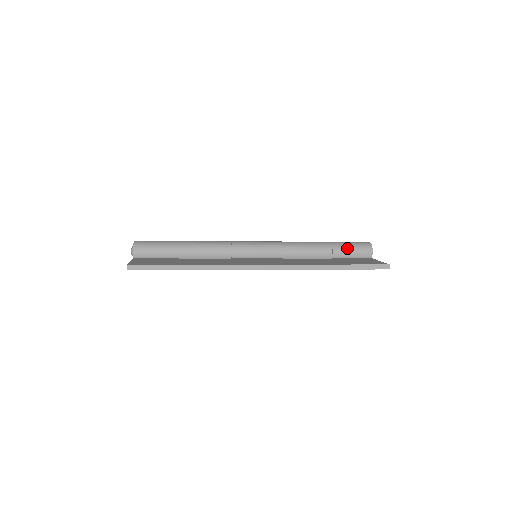
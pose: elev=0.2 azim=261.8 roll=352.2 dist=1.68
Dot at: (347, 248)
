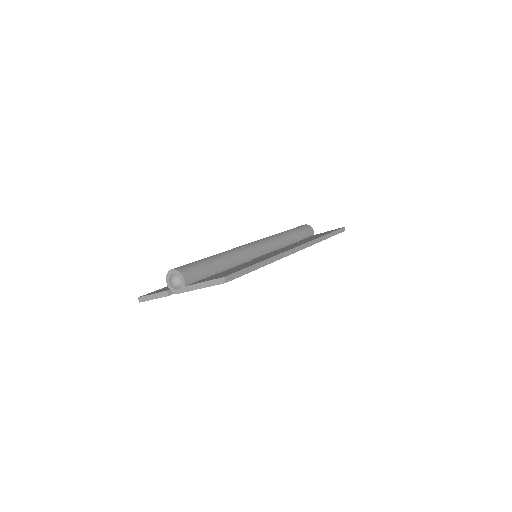
Dot at: (302, 231)
